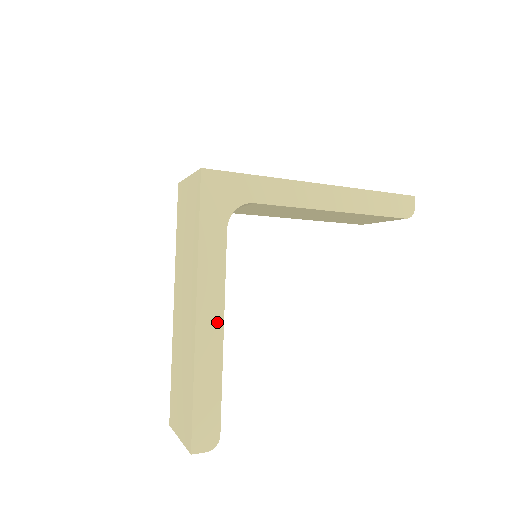
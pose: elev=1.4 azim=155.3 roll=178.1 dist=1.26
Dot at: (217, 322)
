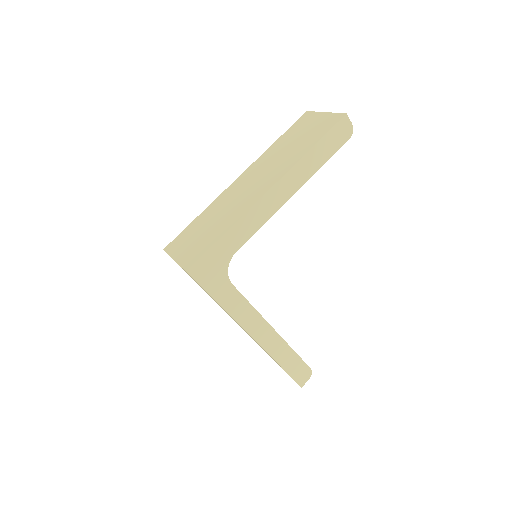
Dot at: (268, 330)
